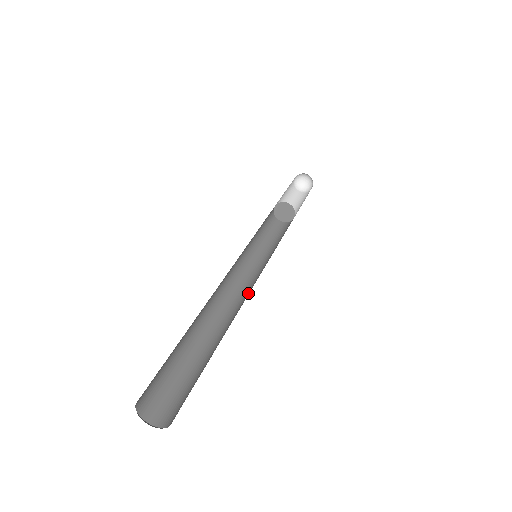
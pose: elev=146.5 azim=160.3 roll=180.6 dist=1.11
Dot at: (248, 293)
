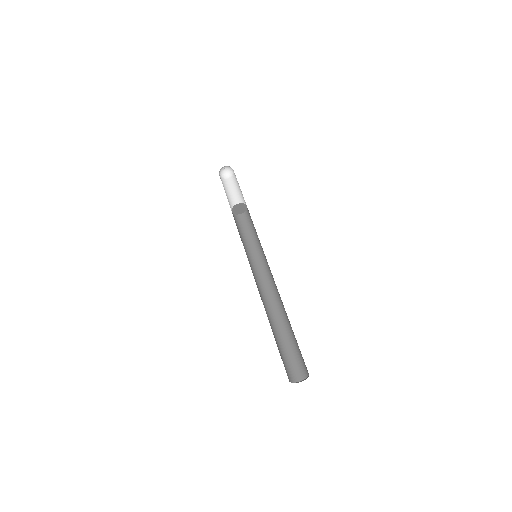
Dot at: (264, 287)
